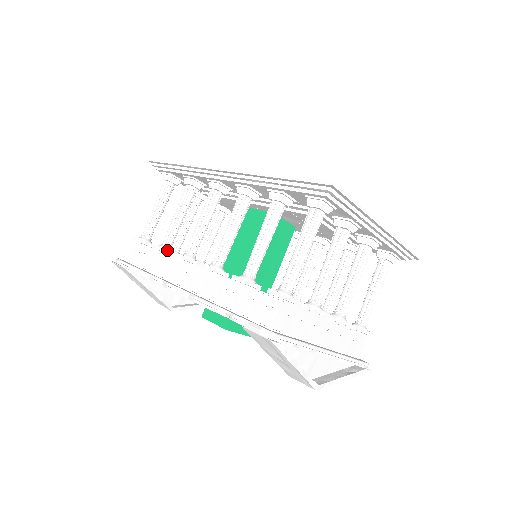
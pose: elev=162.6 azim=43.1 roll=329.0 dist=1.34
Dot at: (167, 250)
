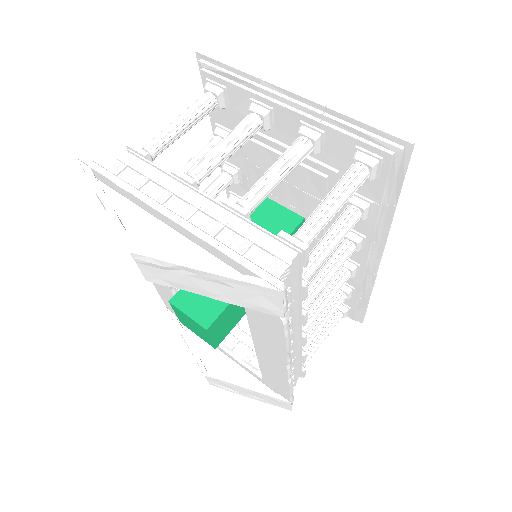
Dot at: occluded
